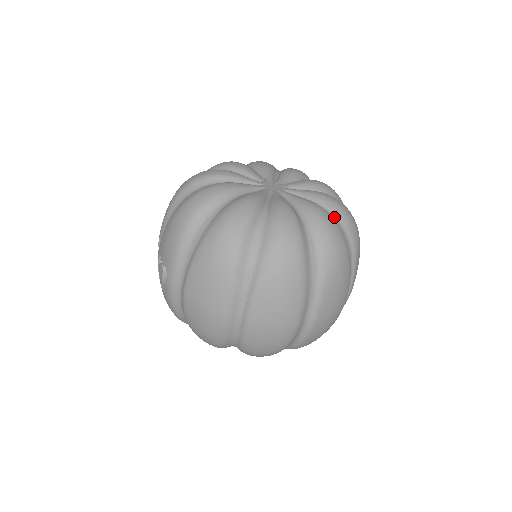
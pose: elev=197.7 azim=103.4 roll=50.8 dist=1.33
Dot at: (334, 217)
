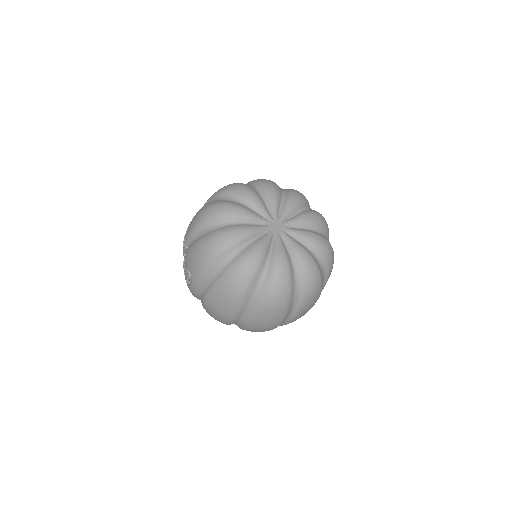
Dot at: (317, 257)
